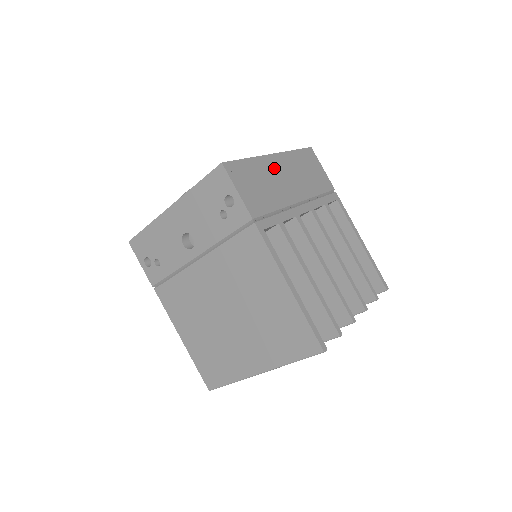
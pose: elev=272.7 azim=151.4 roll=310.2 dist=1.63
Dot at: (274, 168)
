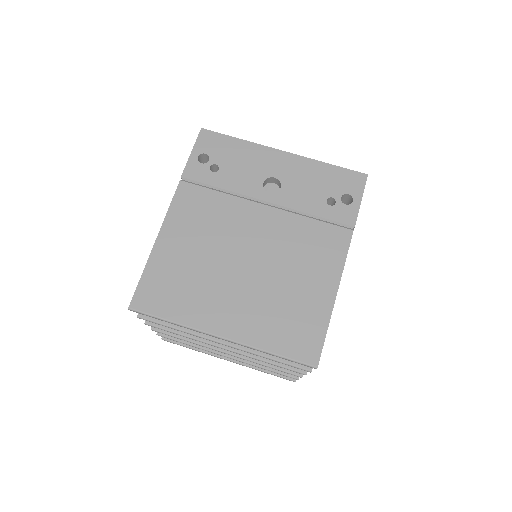
Dot at: occluded
